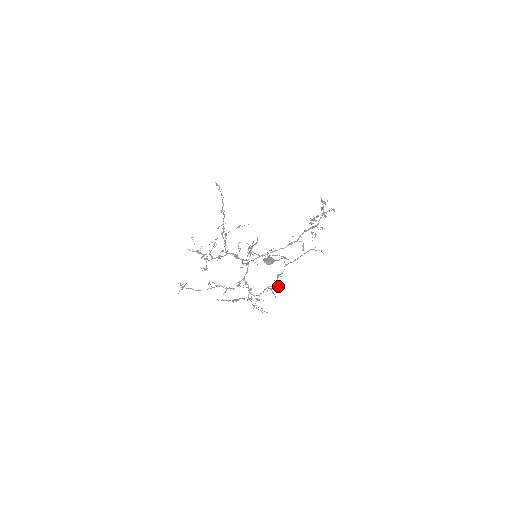
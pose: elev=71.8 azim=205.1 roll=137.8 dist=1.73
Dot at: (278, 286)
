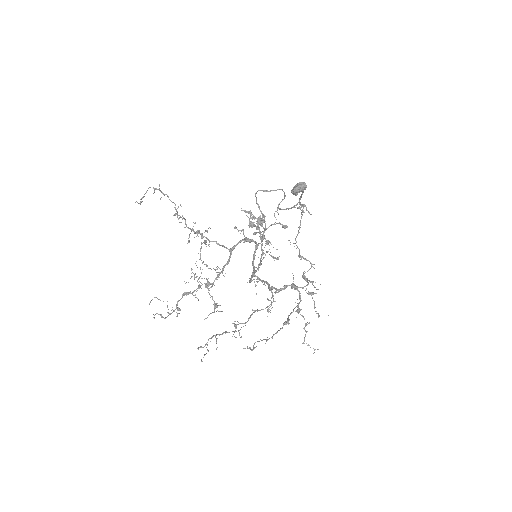
Dot at: (313, 264)
